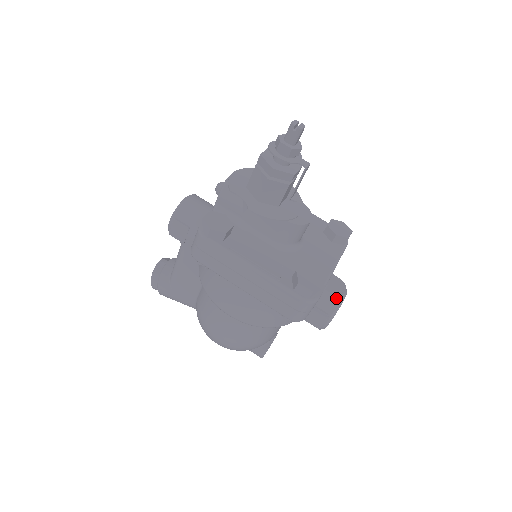
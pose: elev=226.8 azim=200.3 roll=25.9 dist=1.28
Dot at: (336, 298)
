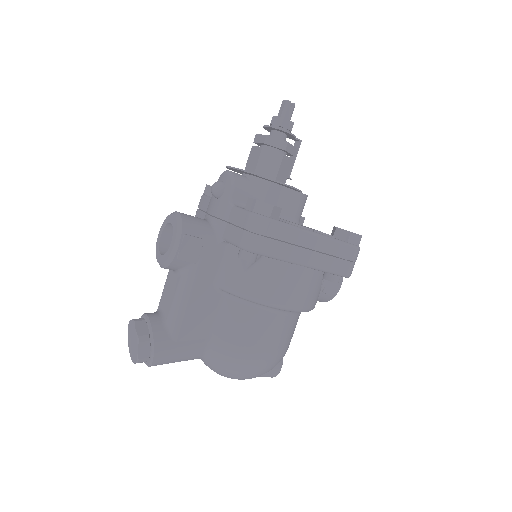
Dot at: occluded
